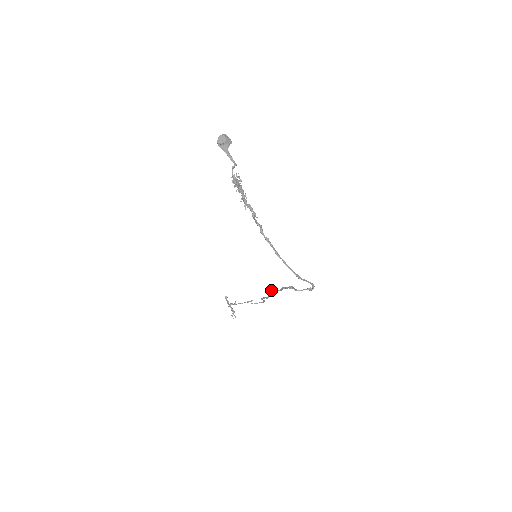
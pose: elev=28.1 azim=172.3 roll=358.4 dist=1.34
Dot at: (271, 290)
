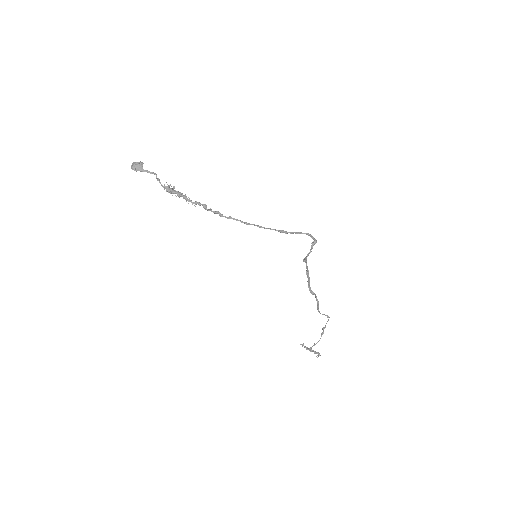
Dot at: occluded
